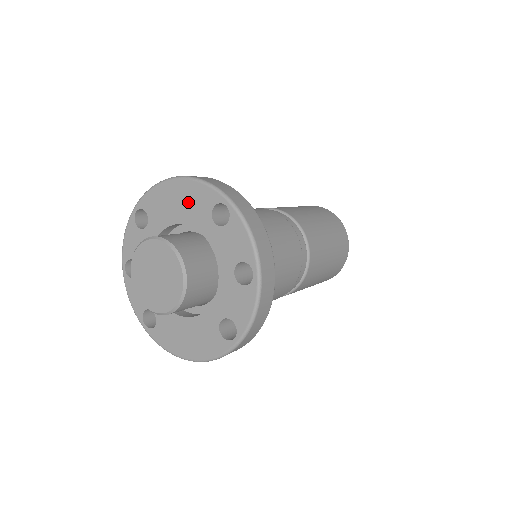
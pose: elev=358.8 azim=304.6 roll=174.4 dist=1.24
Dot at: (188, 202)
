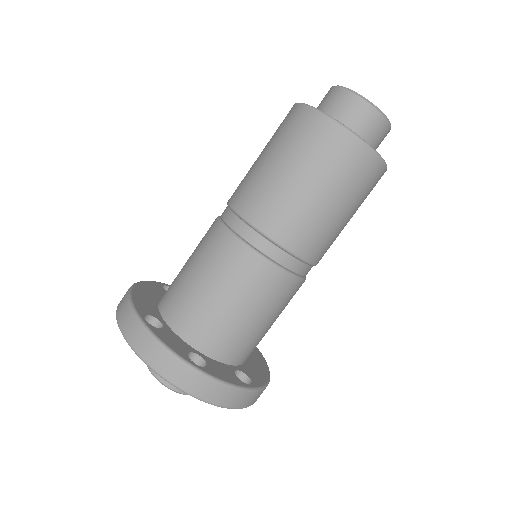
Dot at: occluded
